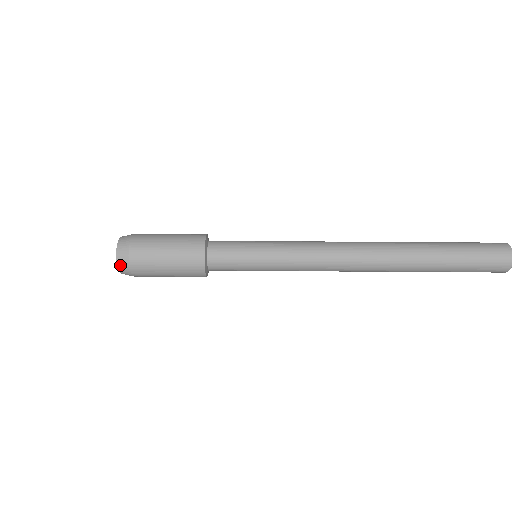
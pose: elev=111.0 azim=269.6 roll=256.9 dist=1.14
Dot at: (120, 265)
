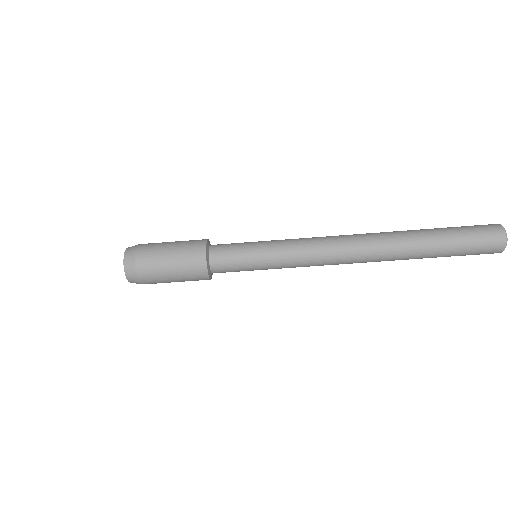
Dot at: (128, 274)
